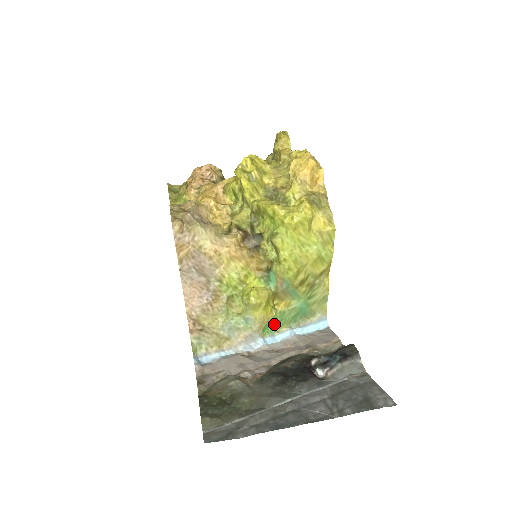
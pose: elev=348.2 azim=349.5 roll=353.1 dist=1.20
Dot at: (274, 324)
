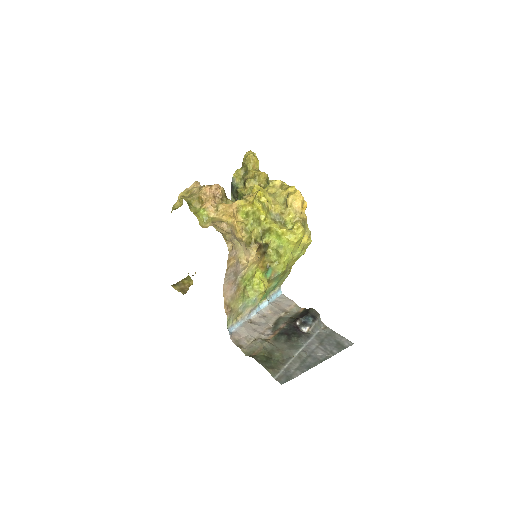
Dot at: (261, 299)
